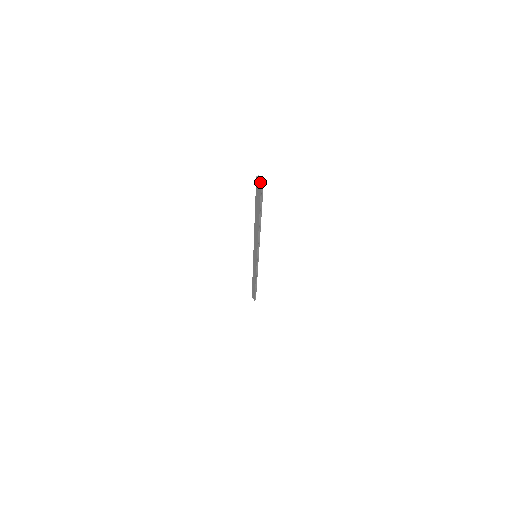
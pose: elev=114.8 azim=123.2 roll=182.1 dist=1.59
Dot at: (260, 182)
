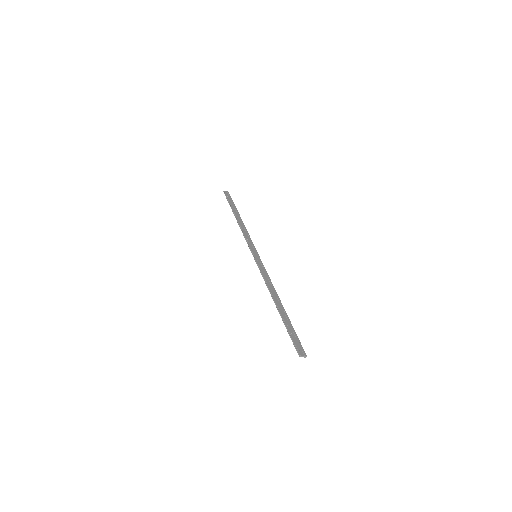
Dot at: (304, 357)
